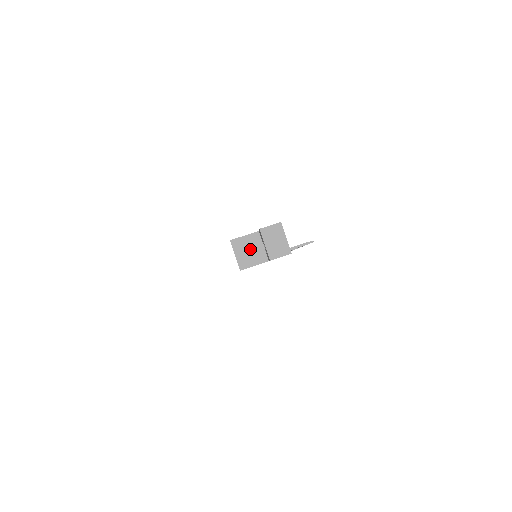
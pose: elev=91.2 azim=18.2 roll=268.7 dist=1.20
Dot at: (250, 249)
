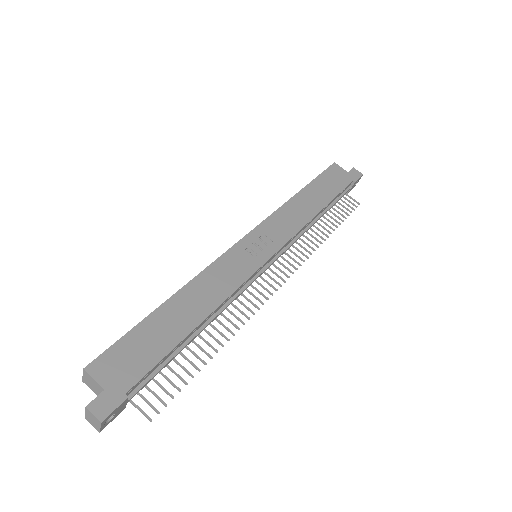
Dot at: (94, 386)
